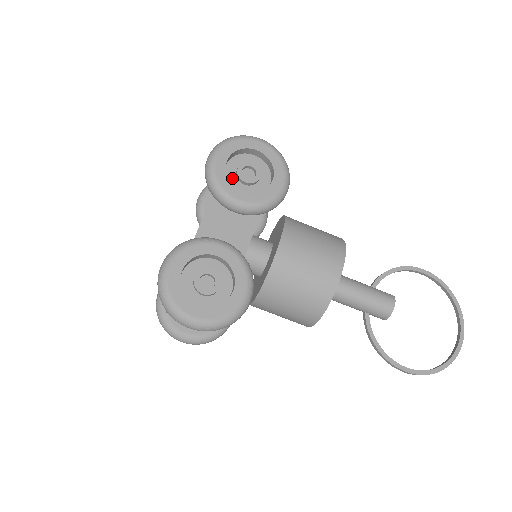
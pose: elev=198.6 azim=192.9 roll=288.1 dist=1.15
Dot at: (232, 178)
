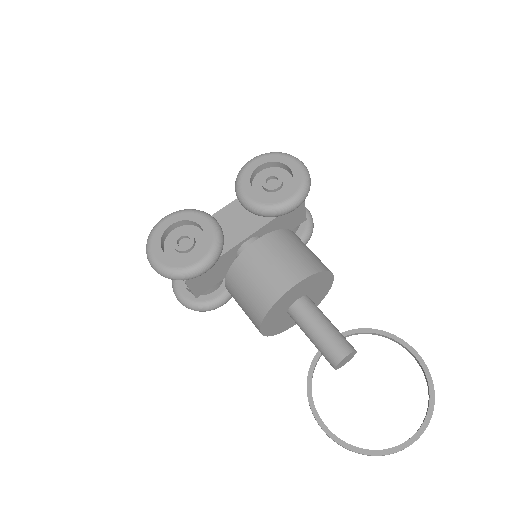
Dot at: (258, 182)
